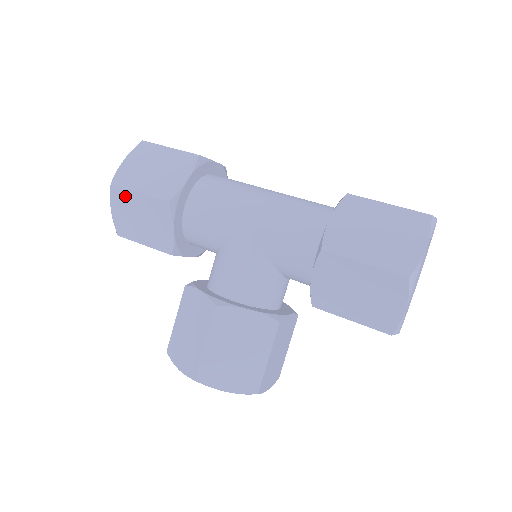
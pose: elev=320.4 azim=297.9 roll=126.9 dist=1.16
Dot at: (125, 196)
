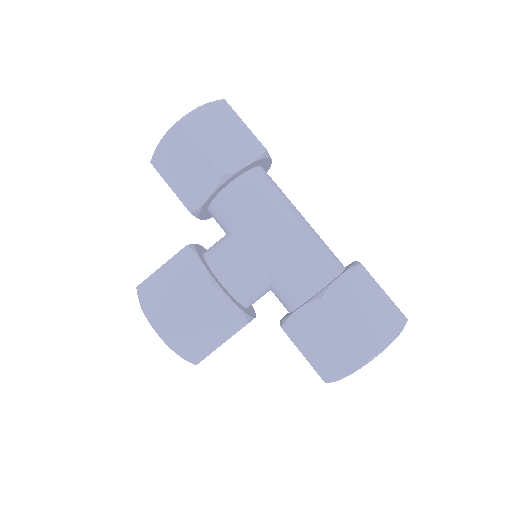
Dot at: (185, 141)
